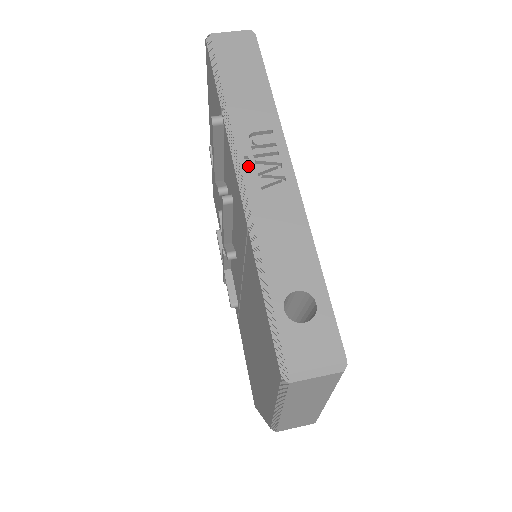
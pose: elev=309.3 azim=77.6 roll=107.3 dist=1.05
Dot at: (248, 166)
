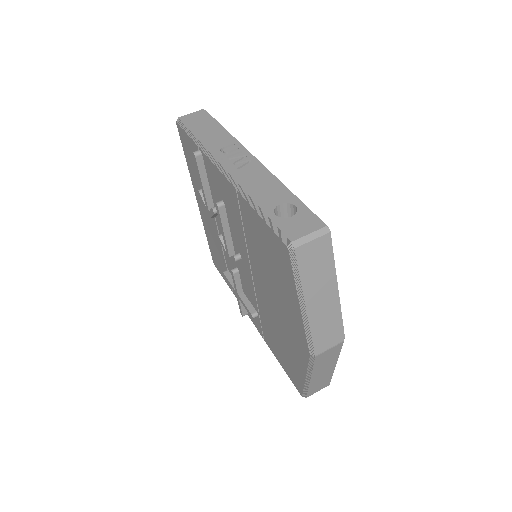
Dot at: (225, 162)
